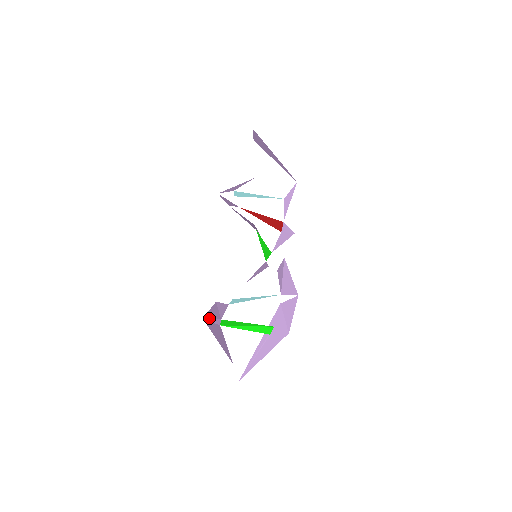
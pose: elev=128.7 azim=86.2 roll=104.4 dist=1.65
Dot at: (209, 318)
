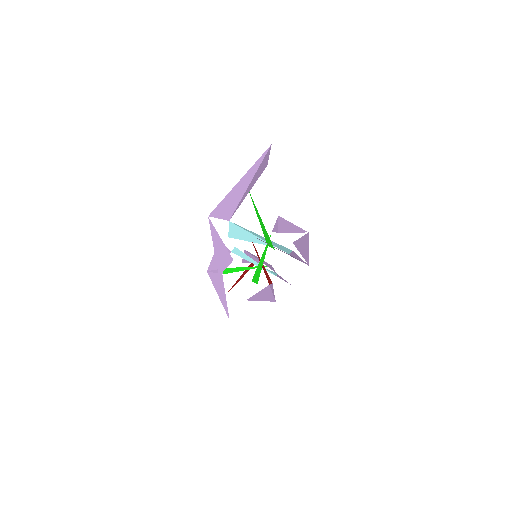
Dot at: (212, 270)
